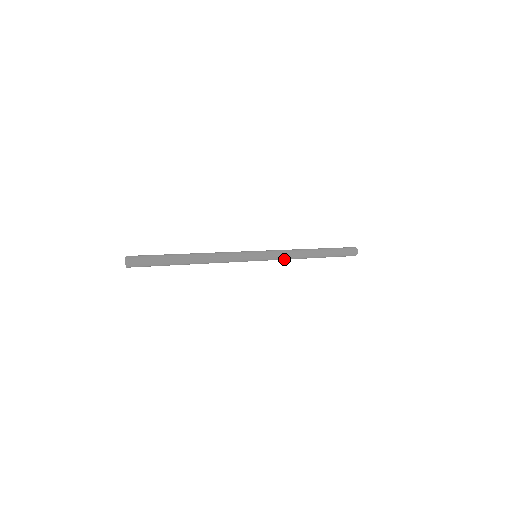
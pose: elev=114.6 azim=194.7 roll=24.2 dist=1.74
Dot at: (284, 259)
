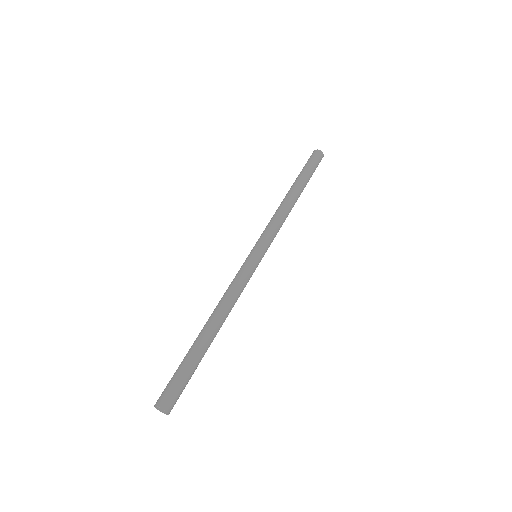
Dot at: occluded
